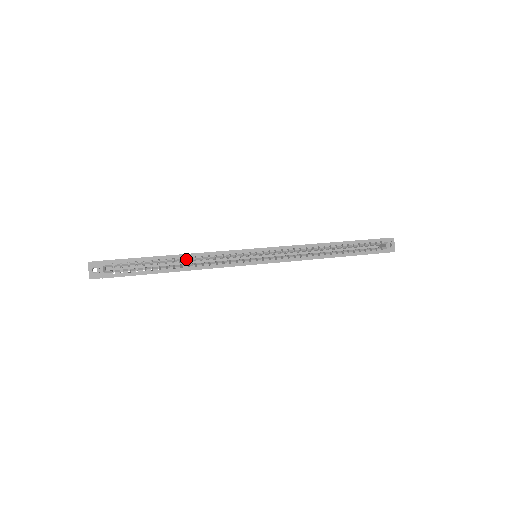
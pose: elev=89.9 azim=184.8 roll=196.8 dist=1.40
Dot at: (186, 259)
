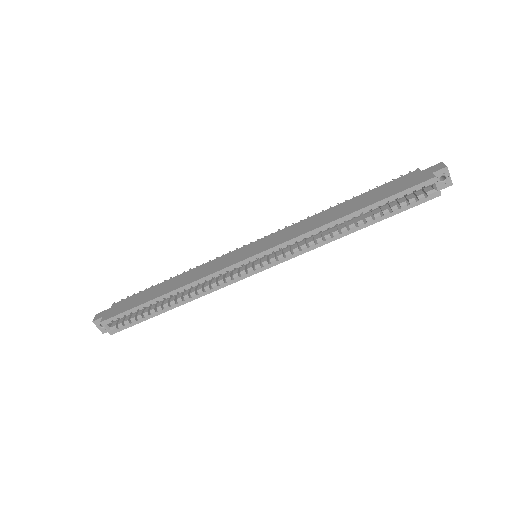
Dot at: (177, 294)
